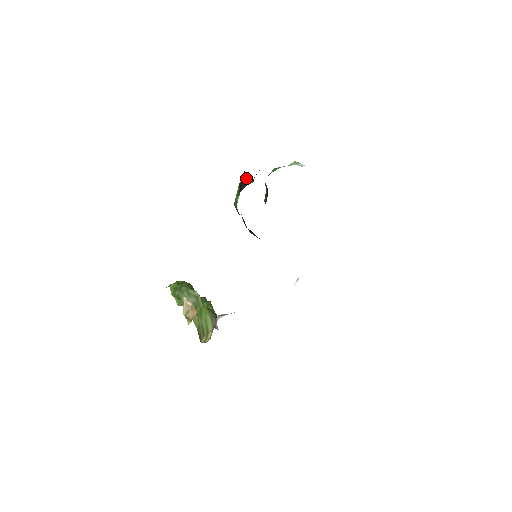
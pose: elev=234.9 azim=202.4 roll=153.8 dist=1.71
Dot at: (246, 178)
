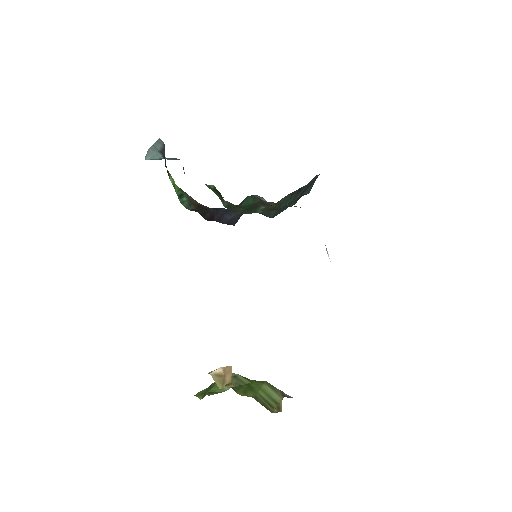
Dot at: (164, 151)
